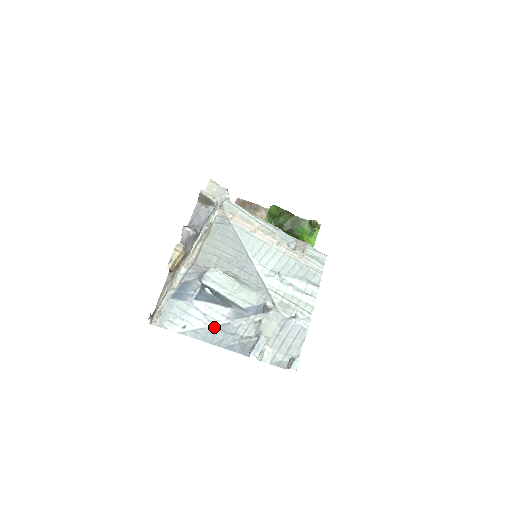
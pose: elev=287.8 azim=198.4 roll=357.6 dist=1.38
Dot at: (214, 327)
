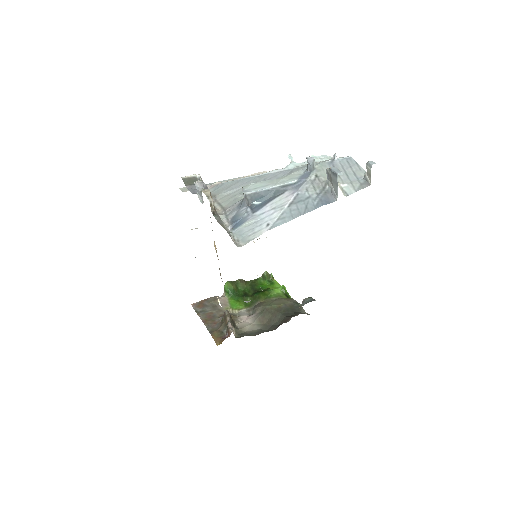
Dot at: (290, 205)
